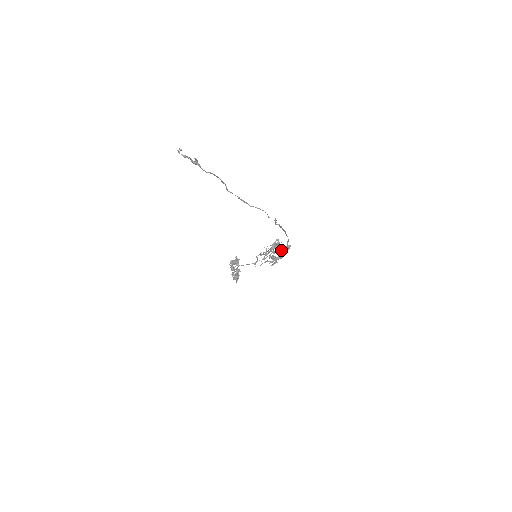
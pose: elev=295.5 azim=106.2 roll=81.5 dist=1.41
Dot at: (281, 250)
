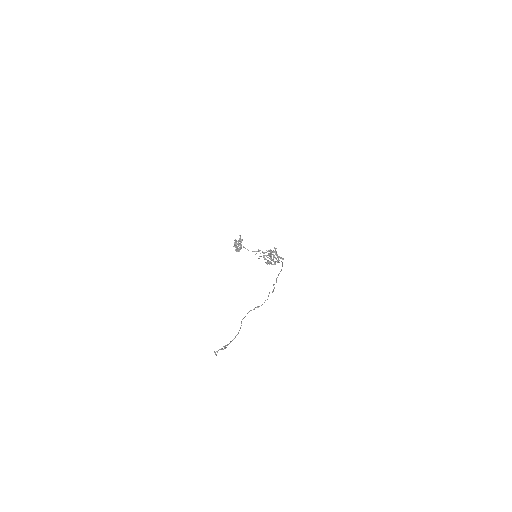
Dot at: occluded
